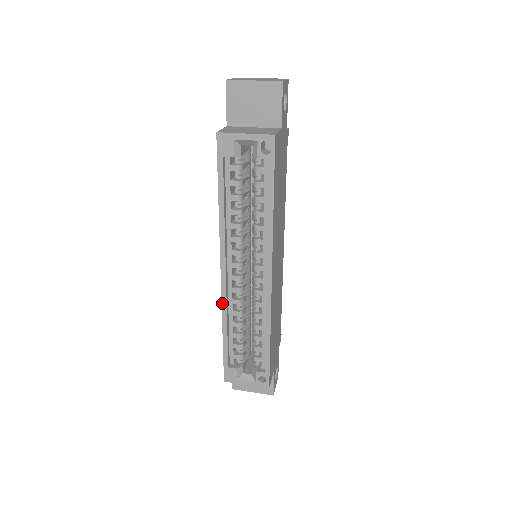
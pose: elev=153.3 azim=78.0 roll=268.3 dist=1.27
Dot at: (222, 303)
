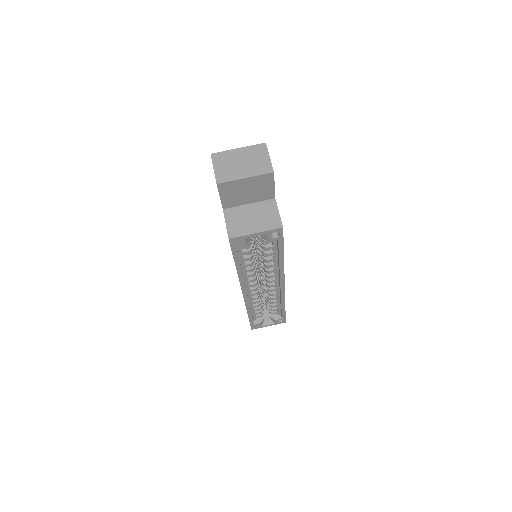
Dot at: (246, 305)
